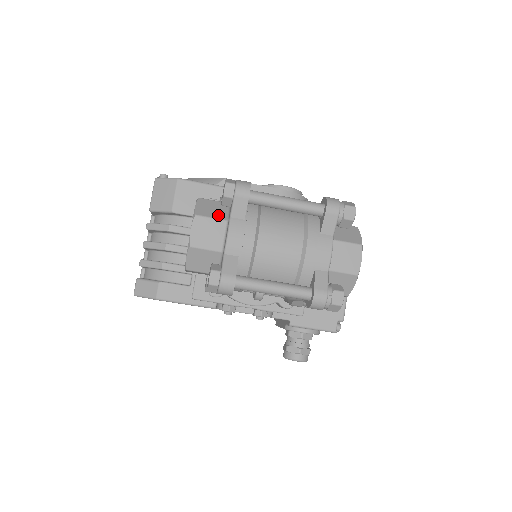
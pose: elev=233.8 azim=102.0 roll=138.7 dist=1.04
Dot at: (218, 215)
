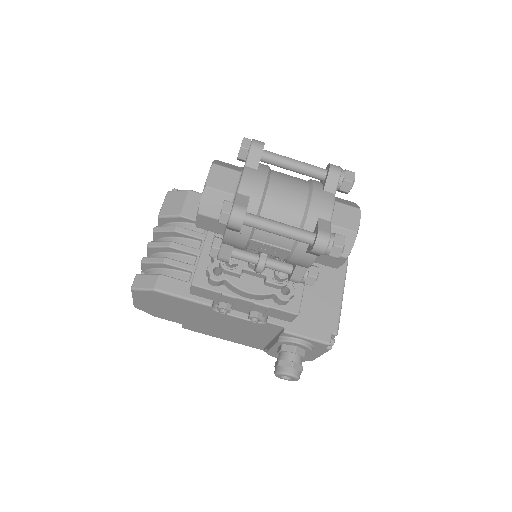
Dot at: (233, 168)
